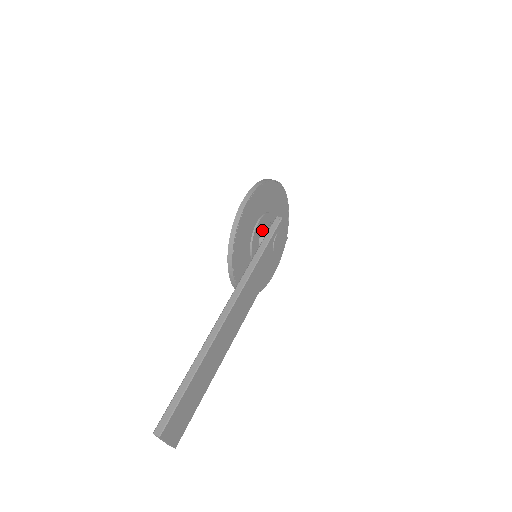
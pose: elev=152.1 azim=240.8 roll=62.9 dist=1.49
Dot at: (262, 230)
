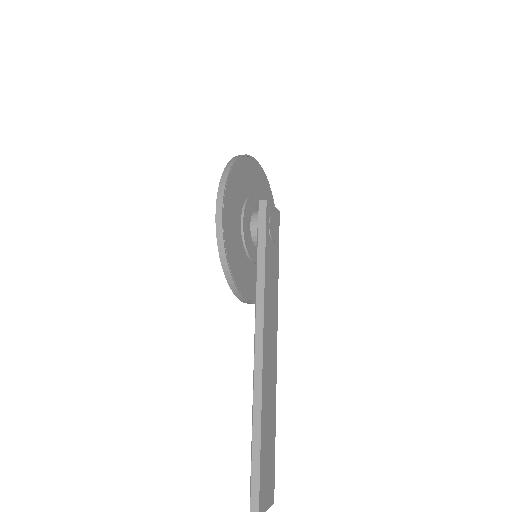
Dot at: (250, 226)
